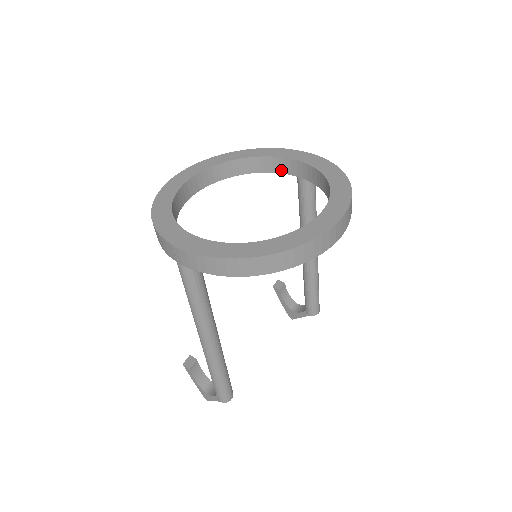
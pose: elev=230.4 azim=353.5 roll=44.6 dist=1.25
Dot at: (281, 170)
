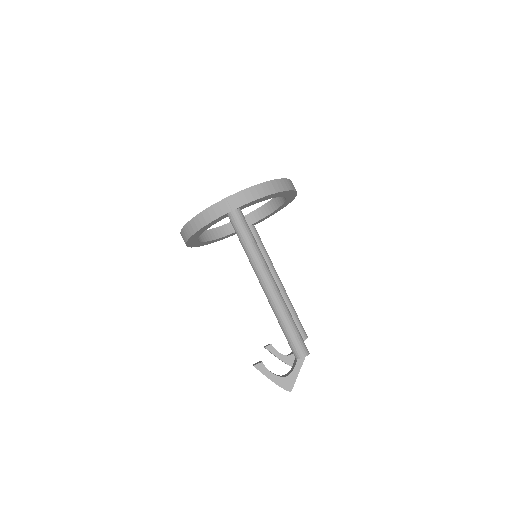
Dot at: occluded
